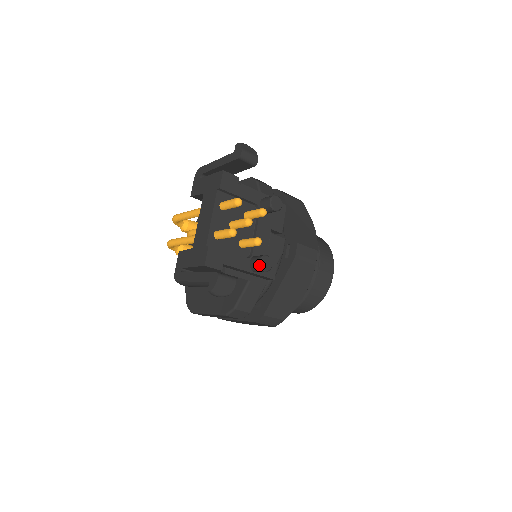
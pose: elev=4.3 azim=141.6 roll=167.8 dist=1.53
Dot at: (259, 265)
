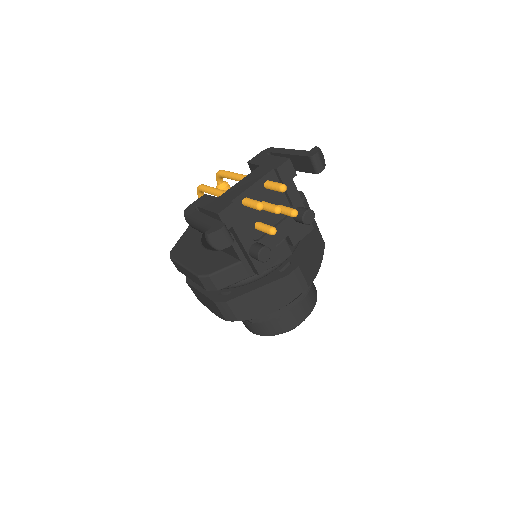
Dot at: (259, 251)
